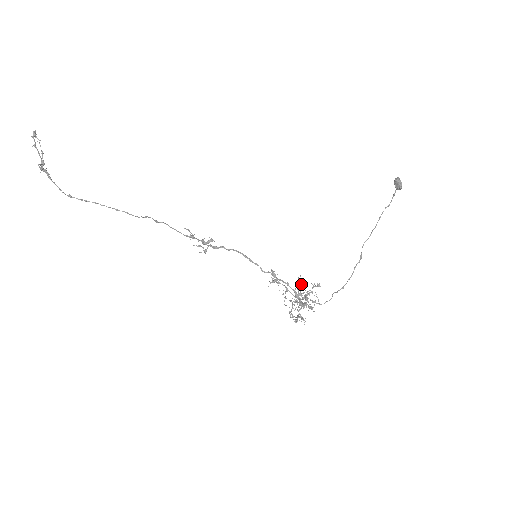
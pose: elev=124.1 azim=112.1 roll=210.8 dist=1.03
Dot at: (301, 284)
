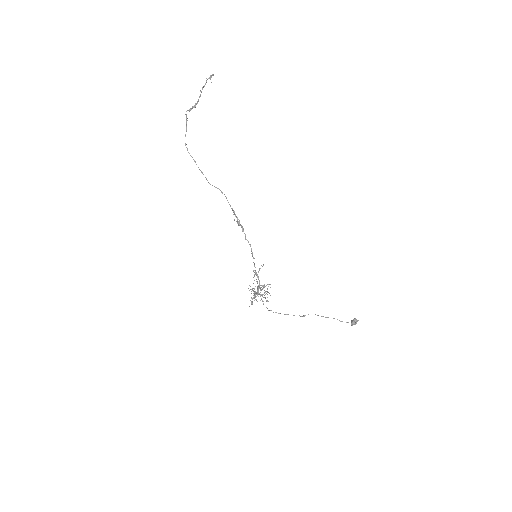
Dot at: occluded
